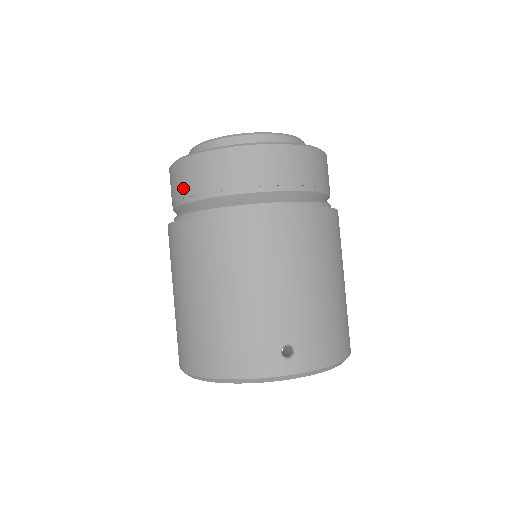
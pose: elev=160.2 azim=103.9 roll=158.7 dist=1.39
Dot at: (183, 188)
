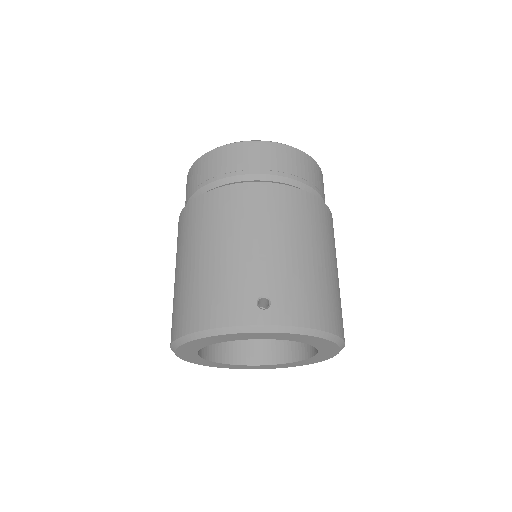
Dot at: (191, 185)
